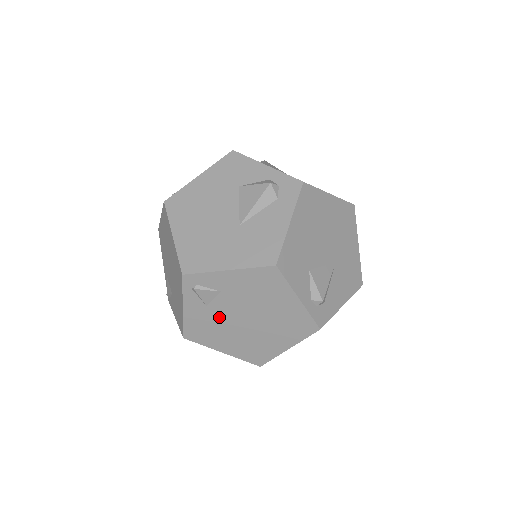
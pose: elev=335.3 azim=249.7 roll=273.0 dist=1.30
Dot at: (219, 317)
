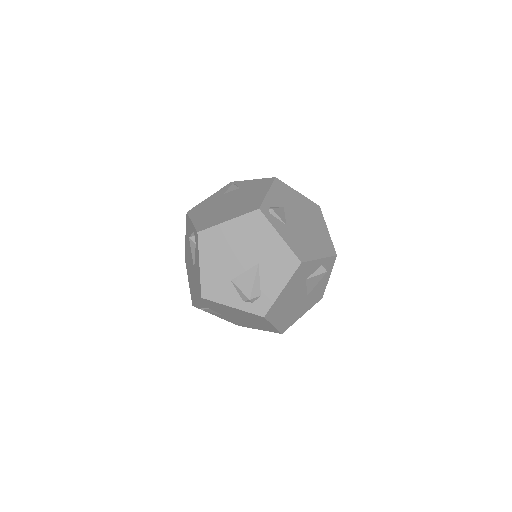
Dot at: occluded
